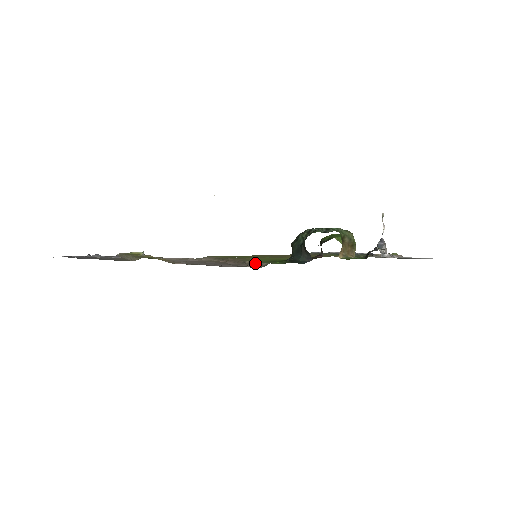
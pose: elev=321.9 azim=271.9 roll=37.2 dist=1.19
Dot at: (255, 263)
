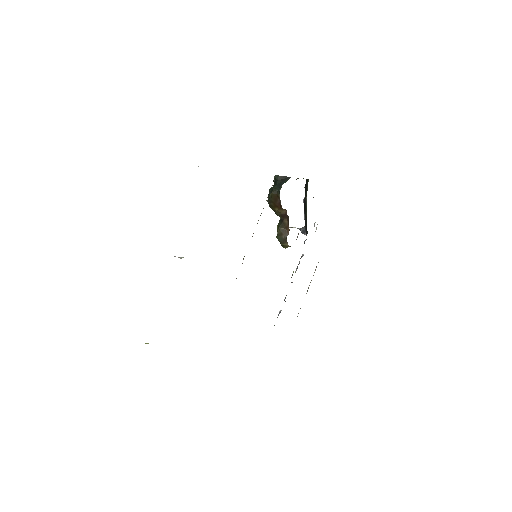
Dot at: occluded
